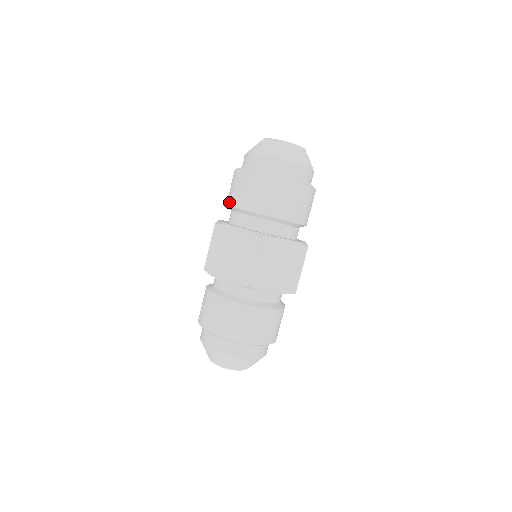
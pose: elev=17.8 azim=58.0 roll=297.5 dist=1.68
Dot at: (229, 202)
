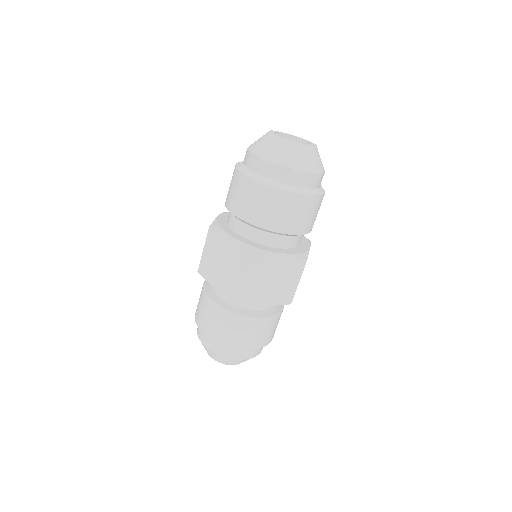
Dot at: (226, 203)
